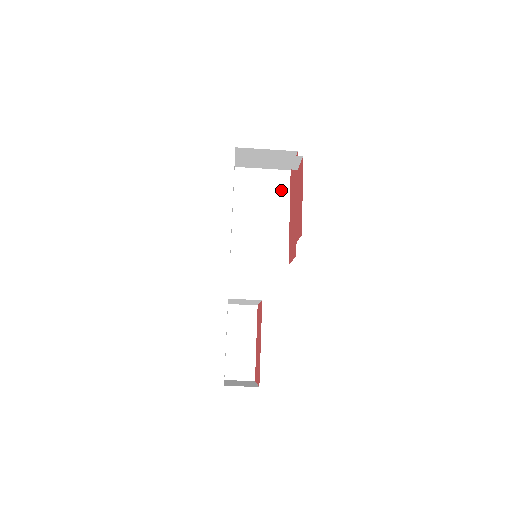
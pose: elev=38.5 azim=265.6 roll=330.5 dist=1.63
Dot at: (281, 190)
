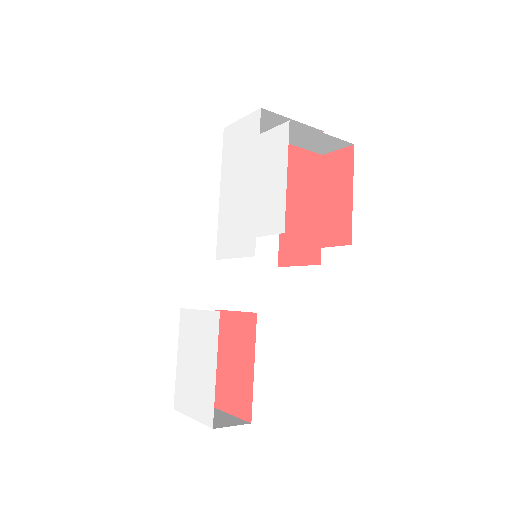
Dot at: occluded
